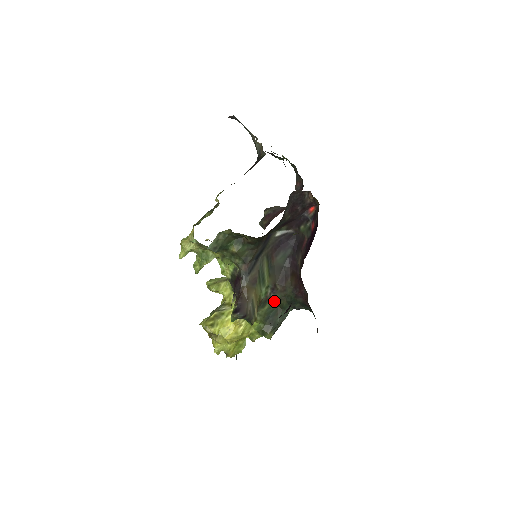
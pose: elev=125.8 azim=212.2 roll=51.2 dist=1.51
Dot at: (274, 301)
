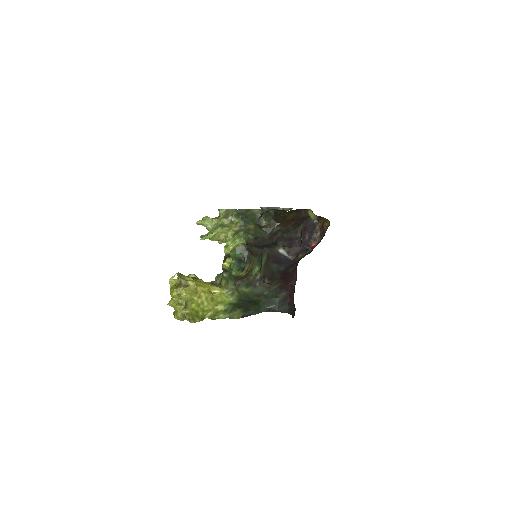
Dot at: (255, 292)
